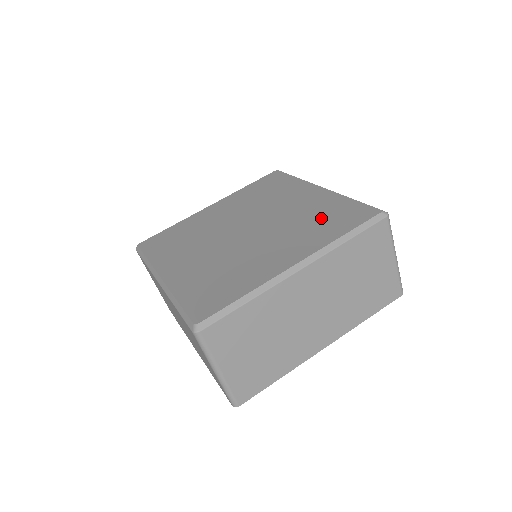
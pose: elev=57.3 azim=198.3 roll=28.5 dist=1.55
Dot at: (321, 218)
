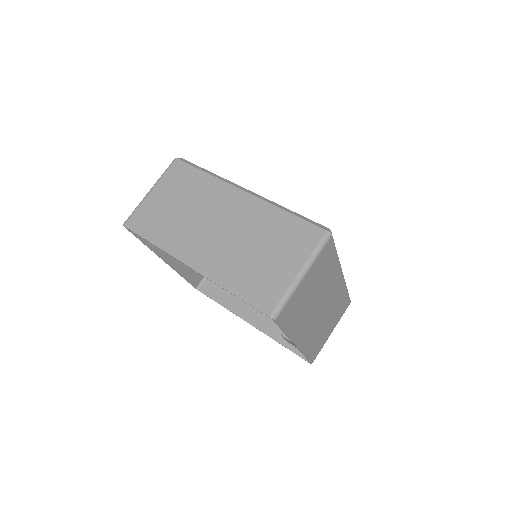
Dot at: occluded
